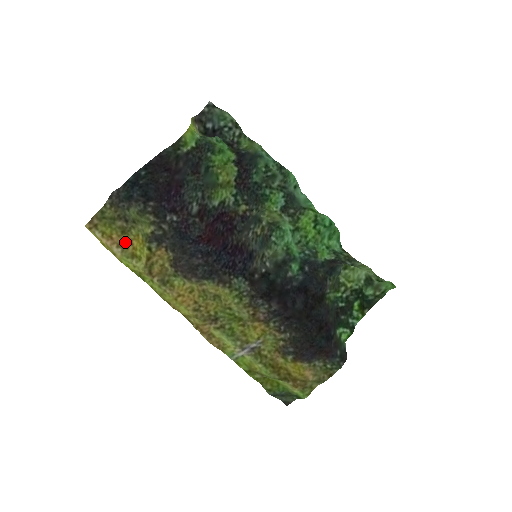
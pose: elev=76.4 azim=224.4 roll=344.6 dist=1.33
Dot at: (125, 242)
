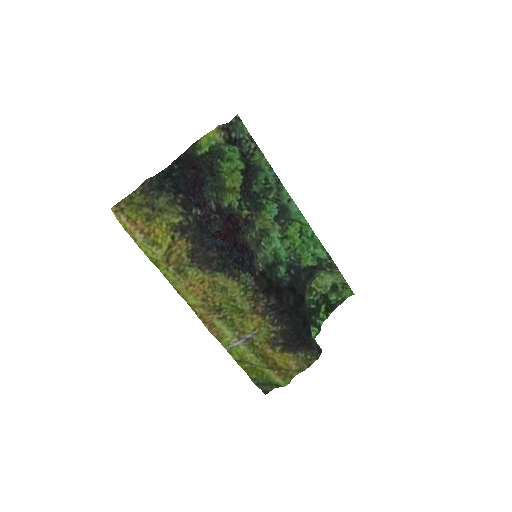
Dot at: (148, 229)
